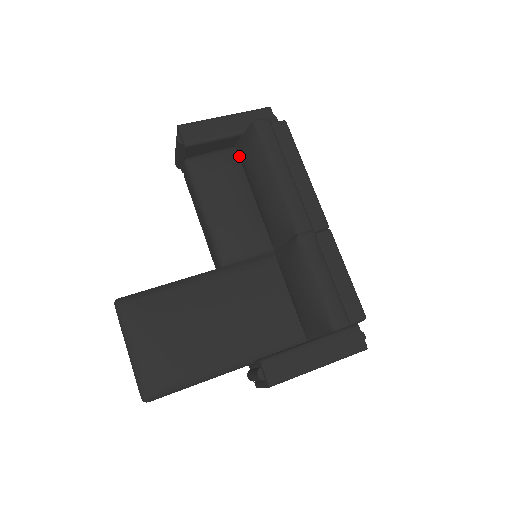
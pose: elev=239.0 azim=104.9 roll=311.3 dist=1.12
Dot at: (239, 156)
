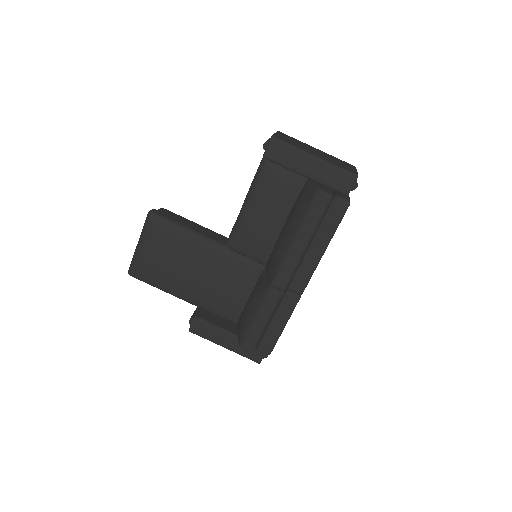
Dot at: (302, 189)
